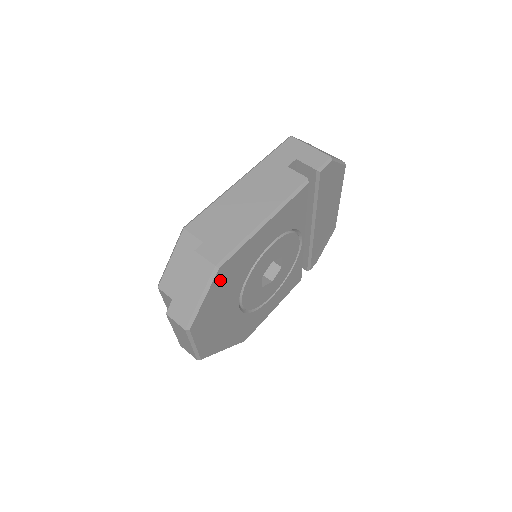
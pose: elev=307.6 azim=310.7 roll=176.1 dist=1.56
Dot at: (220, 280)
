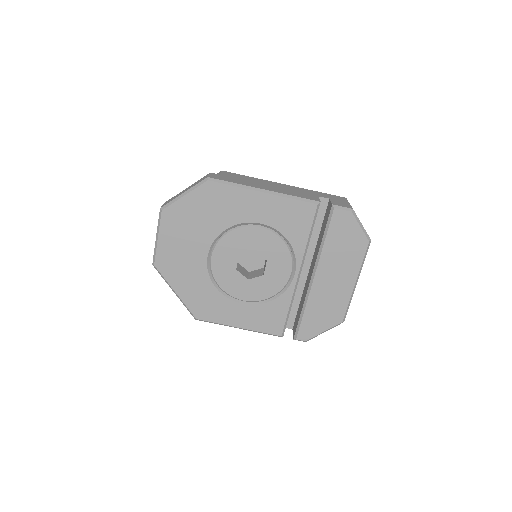
Dot at: (204, 195)
